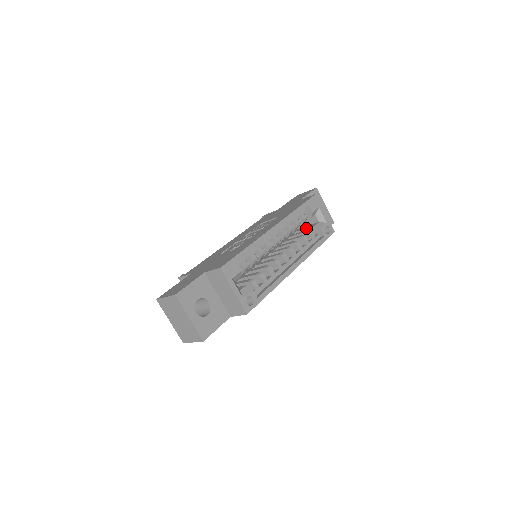
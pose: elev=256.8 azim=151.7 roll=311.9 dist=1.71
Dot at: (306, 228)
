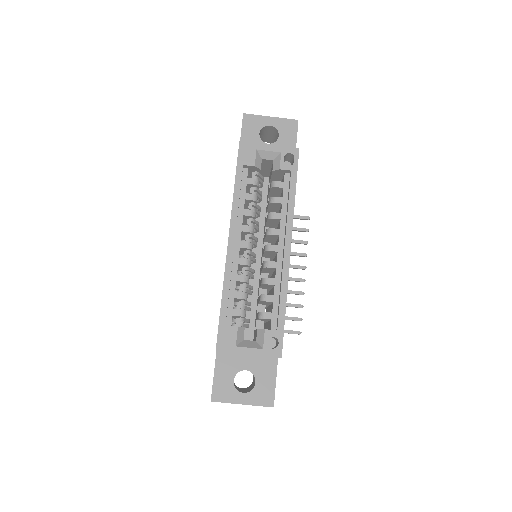
Dot at: (270, 177)
